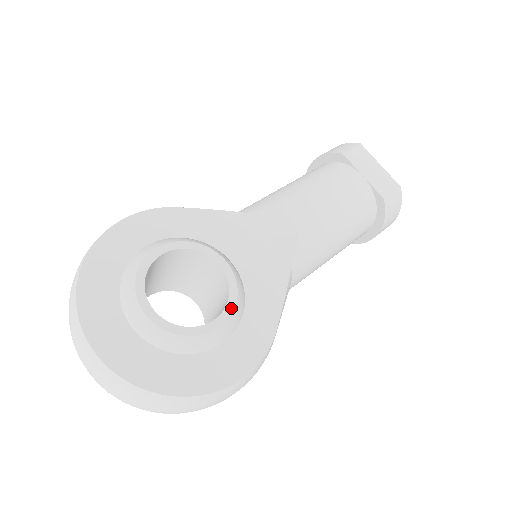
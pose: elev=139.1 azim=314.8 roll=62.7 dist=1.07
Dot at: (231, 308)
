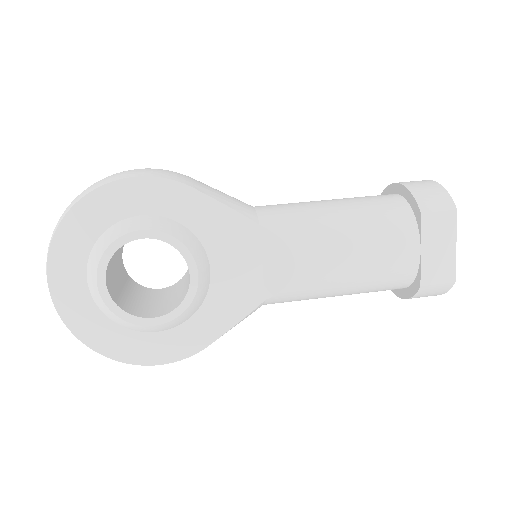
Dot at: (175, 316)
